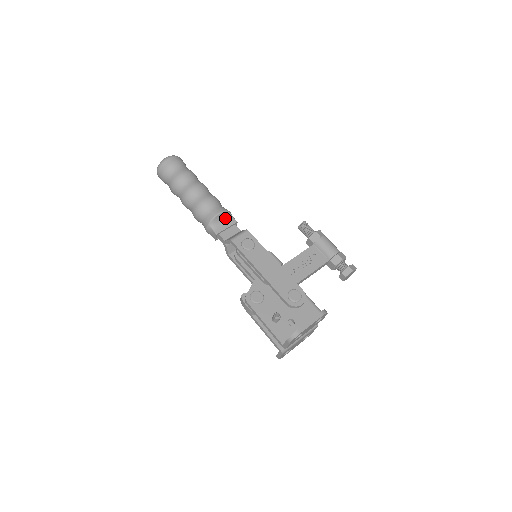
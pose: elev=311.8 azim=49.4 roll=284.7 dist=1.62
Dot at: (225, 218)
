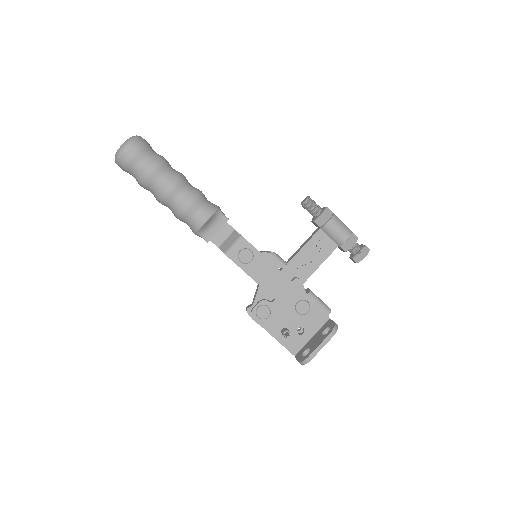
Dot at: (214, 220)
